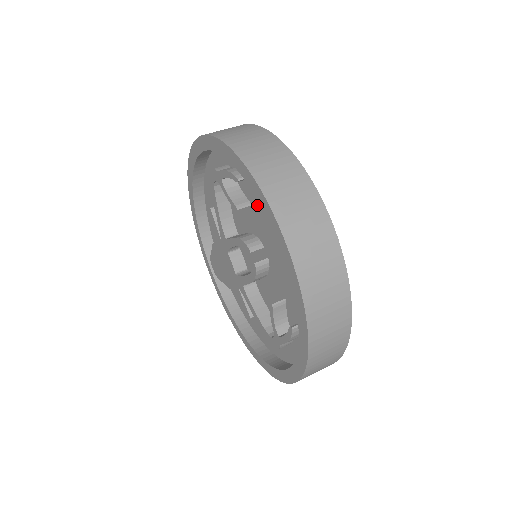
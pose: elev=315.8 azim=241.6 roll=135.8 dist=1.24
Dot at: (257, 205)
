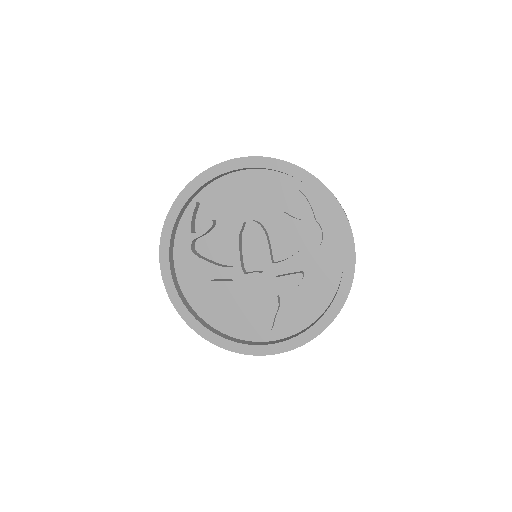
Dot at: (217, 210)
